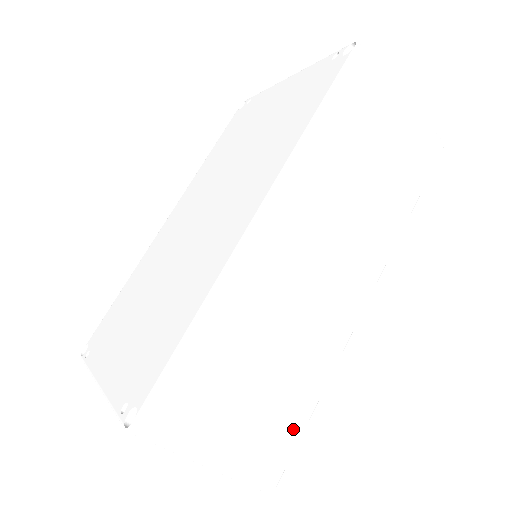
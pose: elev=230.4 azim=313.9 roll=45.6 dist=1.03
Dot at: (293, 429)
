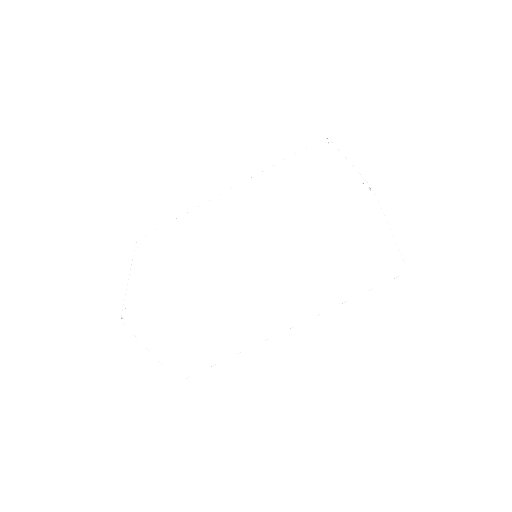
Dot at: (204, 363)
